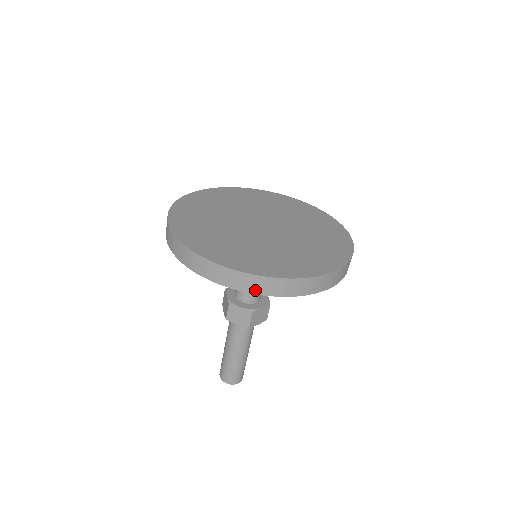
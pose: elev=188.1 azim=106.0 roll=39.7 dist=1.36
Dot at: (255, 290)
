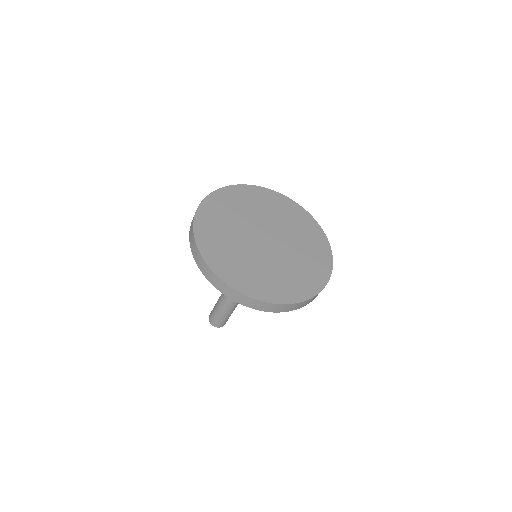
Dot at: (279, 311)
